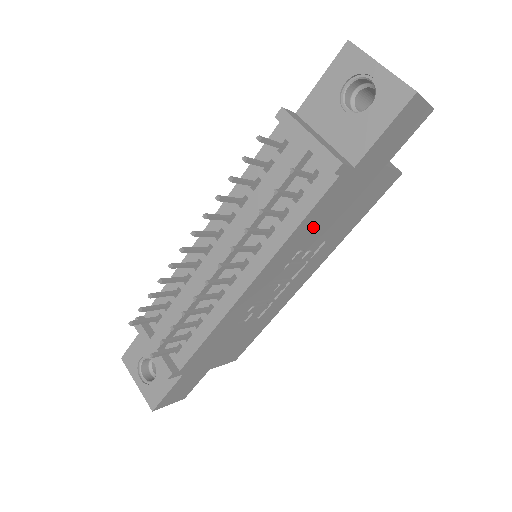
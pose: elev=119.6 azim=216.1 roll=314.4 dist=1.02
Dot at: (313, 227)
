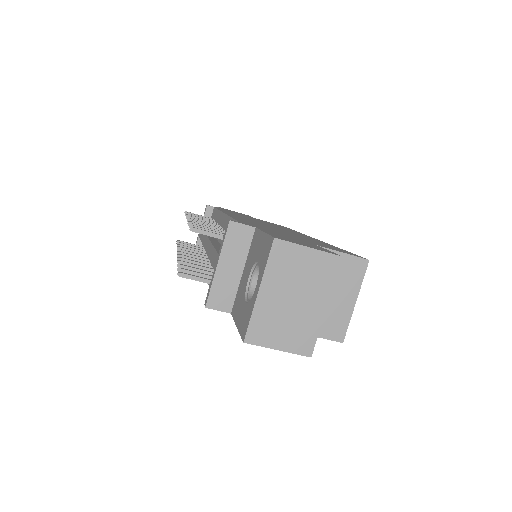
Dot at: occluded
